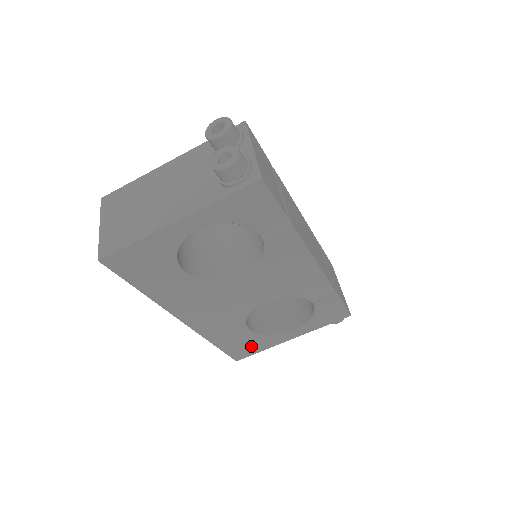
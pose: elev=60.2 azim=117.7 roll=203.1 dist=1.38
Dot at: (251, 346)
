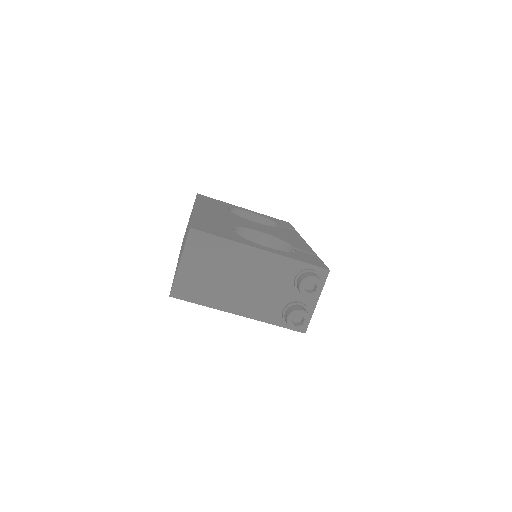
Dot at: occluded
